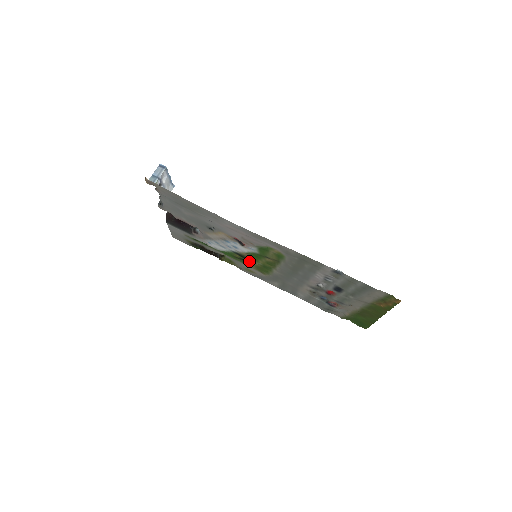
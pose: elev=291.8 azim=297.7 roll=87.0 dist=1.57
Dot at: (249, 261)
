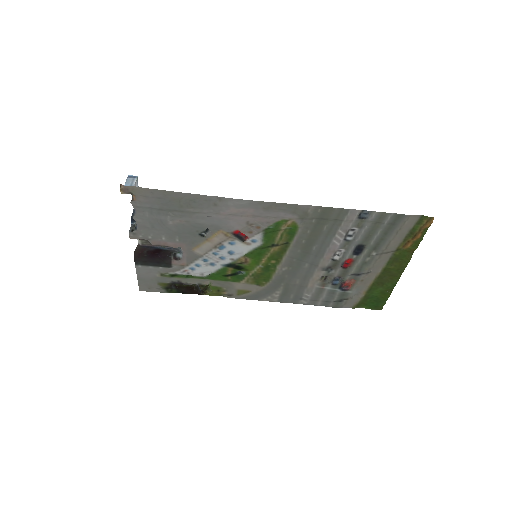
Dot at: (245, 272)
